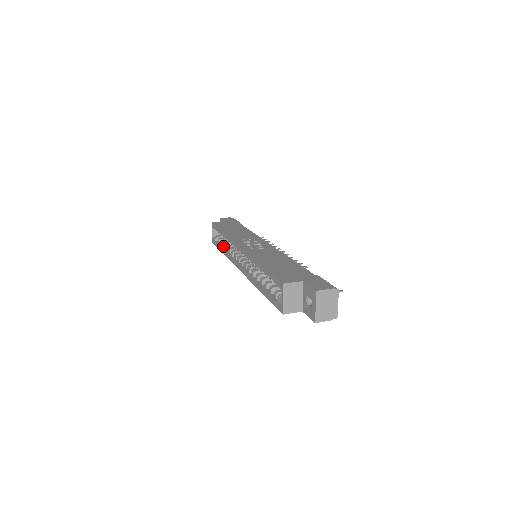
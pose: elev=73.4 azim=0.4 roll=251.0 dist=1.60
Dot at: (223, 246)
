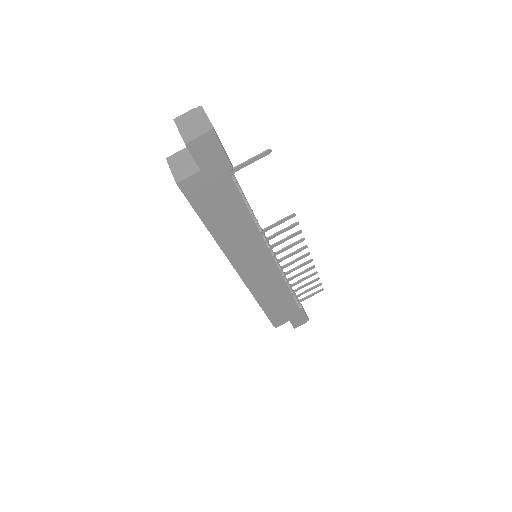
Dot at: occluded
